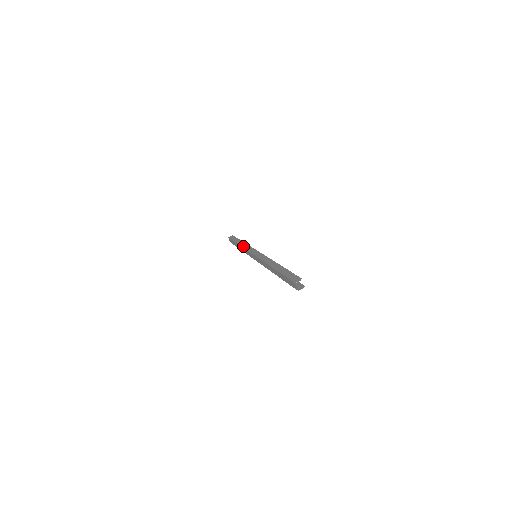
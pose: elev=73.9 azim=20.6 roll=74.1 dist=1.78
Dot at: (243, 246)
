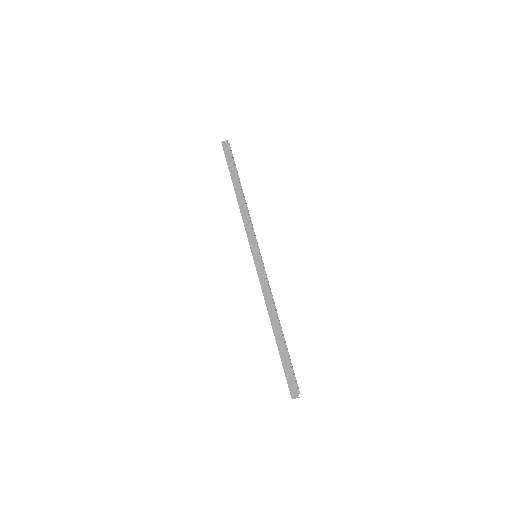
Dot at: (241, 211)
